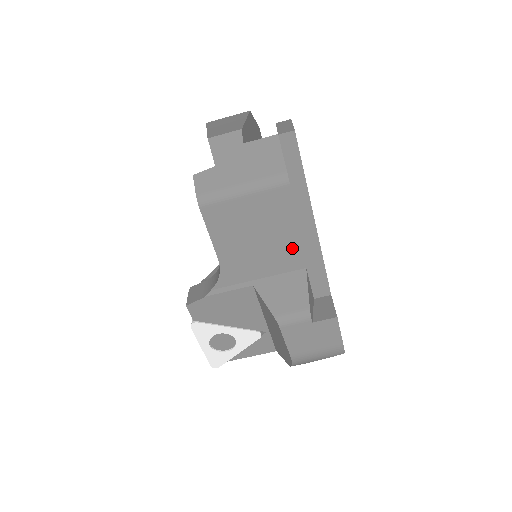
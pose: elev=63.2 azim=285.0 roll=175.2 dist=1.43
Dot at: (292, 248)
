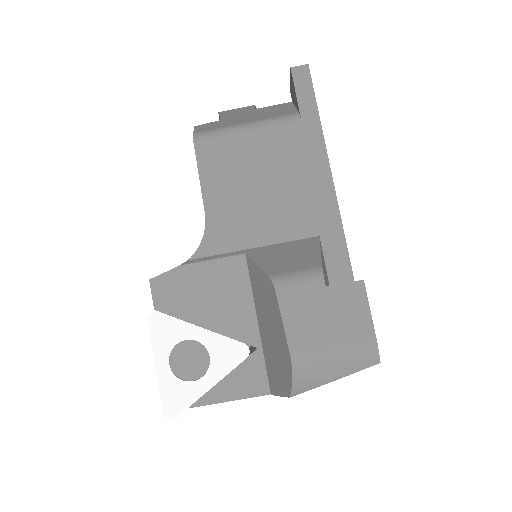
Dot at: (301, 204)
